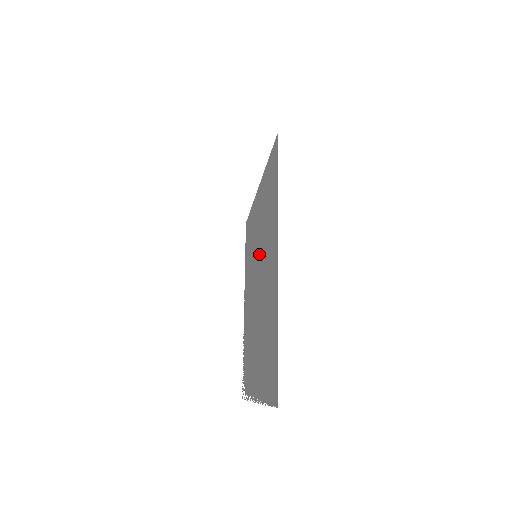
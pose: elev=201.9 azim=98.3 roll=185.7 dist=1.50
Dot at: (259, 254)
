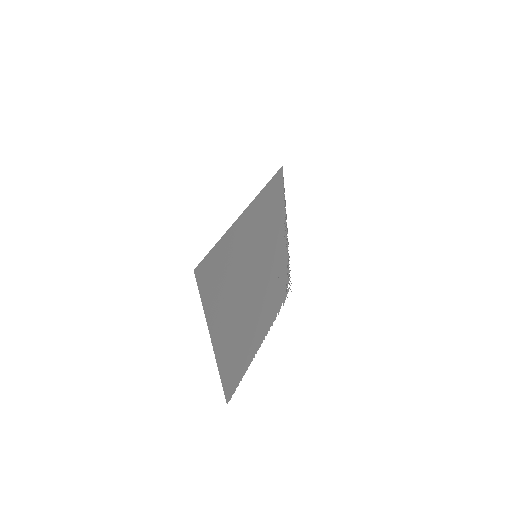
Dot at: (247, 272)
